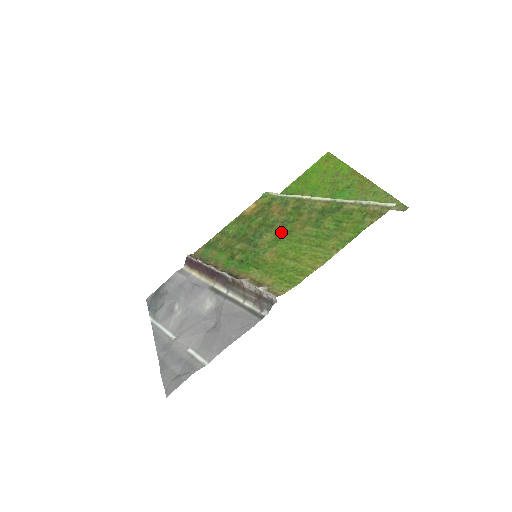
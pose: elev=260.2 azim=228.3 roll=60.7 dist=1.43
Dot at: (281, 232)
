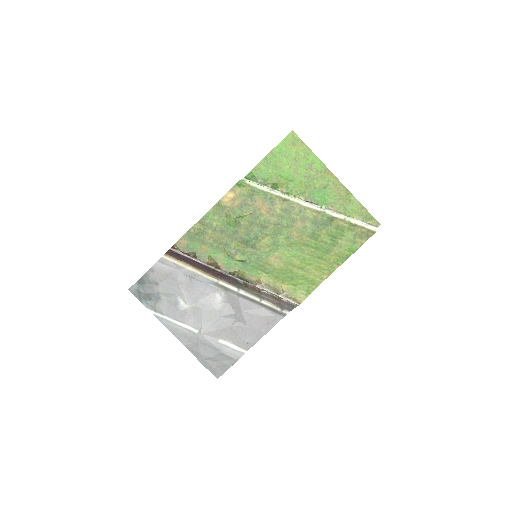
Dot at: (278, 237)
